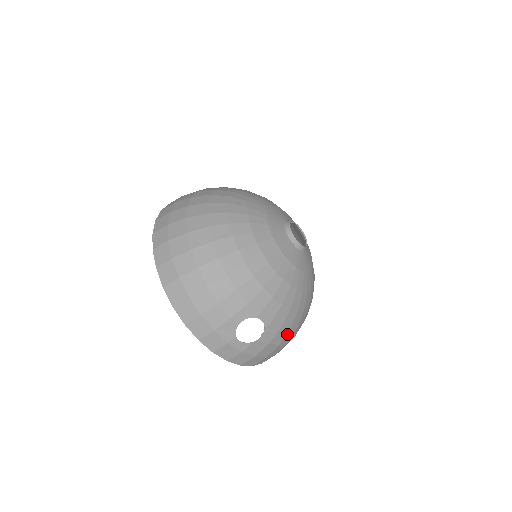
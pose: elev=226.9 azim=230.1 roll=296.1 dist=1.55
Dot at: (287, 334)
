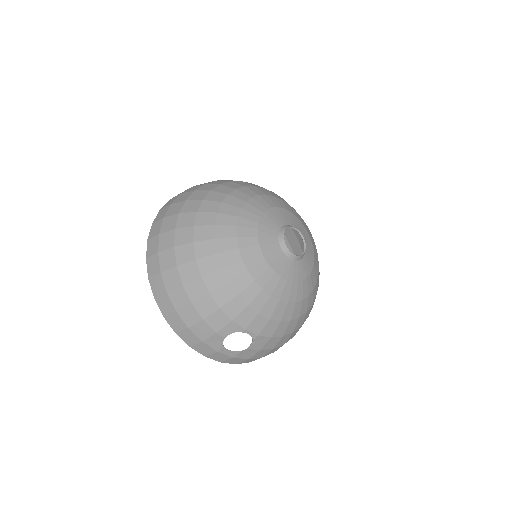
Dot at: (281, 340)
